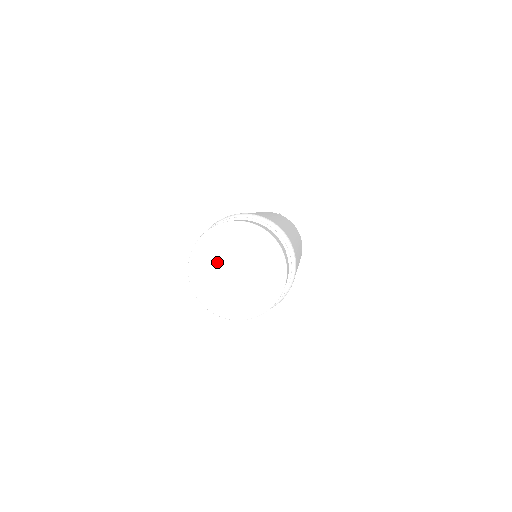
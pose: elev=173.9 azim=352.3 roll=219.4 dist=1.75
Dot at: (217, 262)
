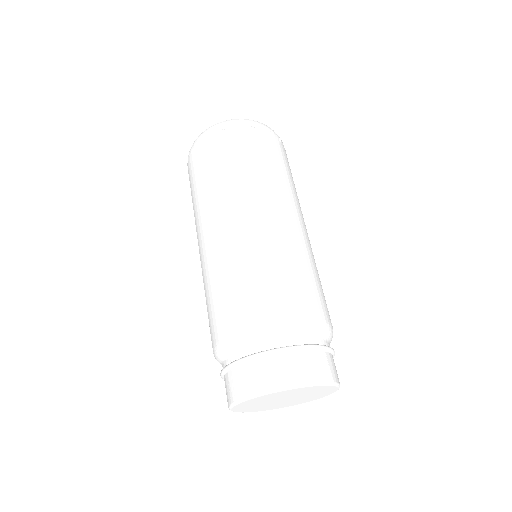
Dot at: (282, 397)
